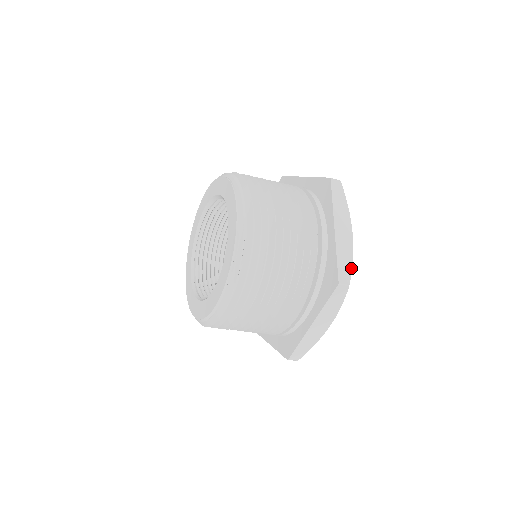
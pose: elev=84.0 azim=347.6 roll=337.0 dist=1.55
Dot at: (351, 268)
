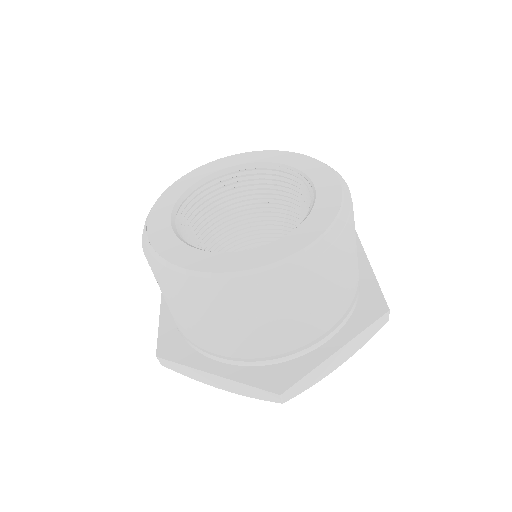
Dot at: occluded
